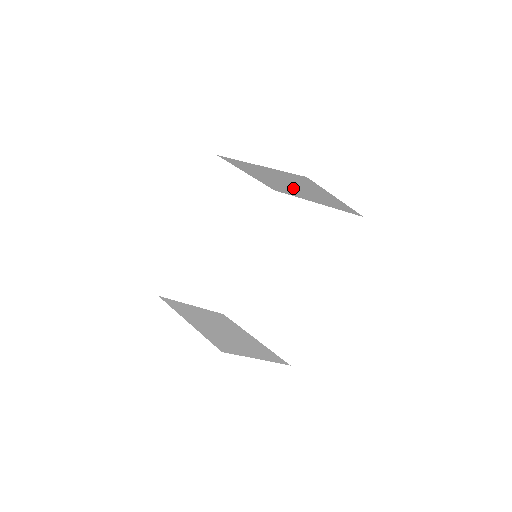
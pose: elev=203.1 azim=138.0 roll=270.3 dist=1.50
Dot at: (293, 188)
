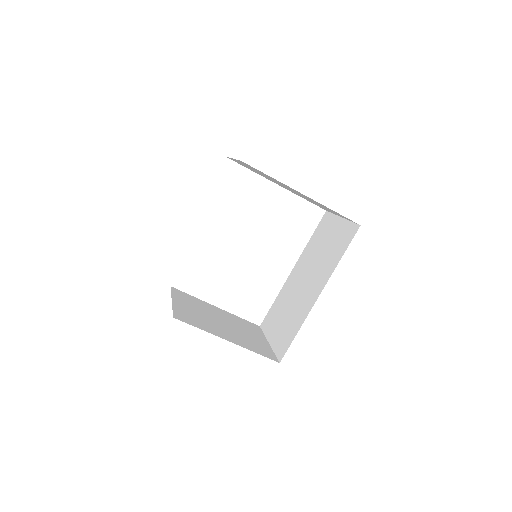
Dot at: occluded
